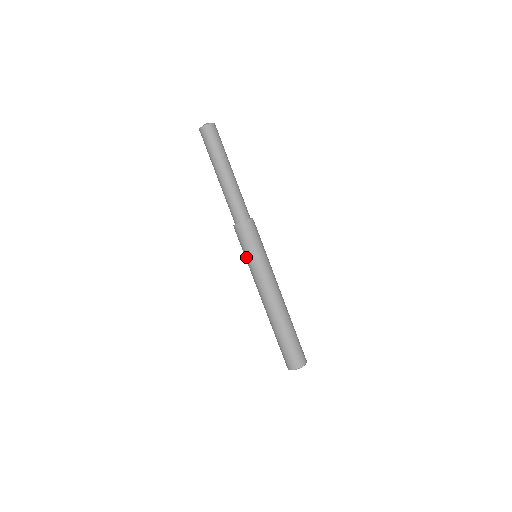
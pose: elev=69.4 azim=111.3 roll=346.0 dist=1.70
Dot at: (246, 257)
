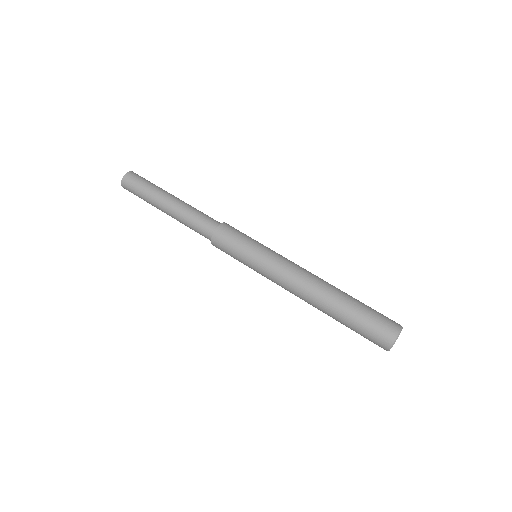
Dot at: (246, 259)
